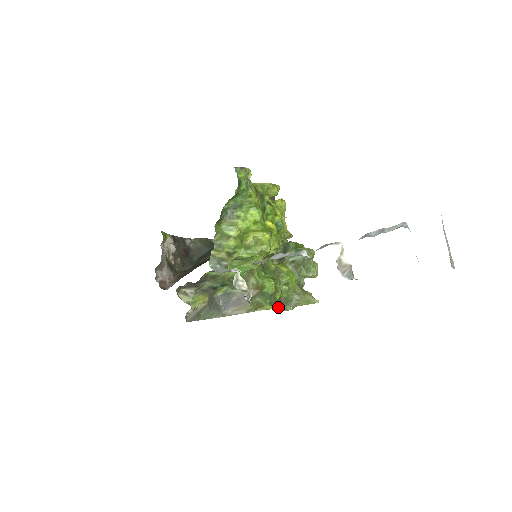
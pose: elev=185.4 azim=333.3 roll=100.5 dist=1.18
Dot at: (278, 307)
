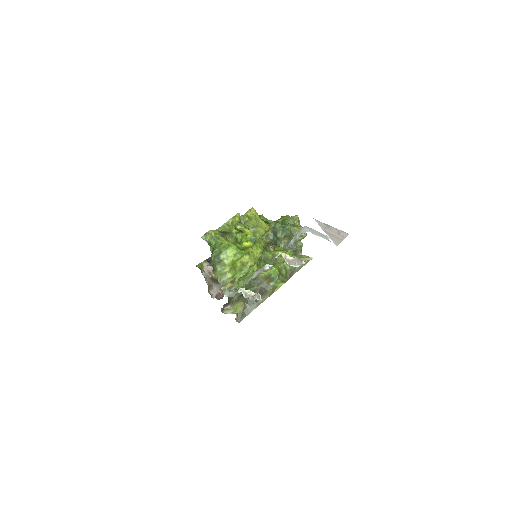
Dot at: (289, 277)
